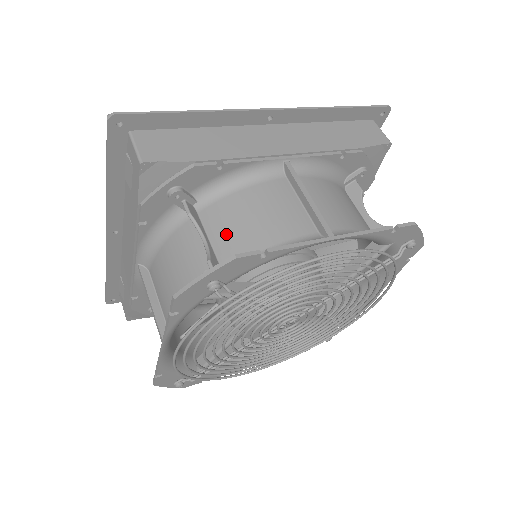
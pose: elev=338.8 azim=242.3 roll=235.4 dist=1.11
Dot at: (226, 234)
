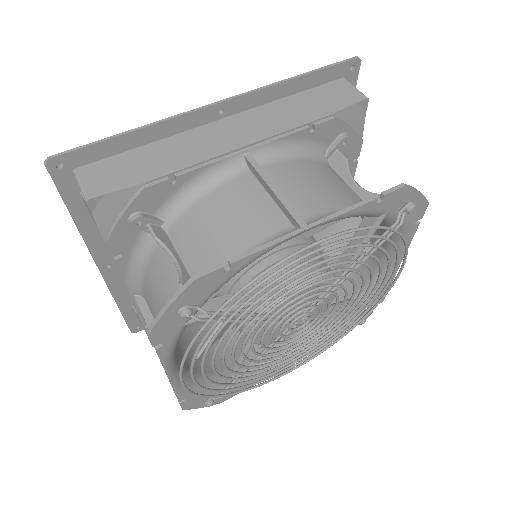
Dot at: (196, 250)
